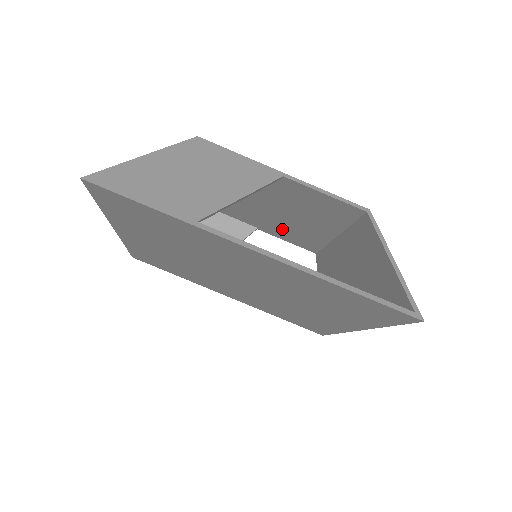
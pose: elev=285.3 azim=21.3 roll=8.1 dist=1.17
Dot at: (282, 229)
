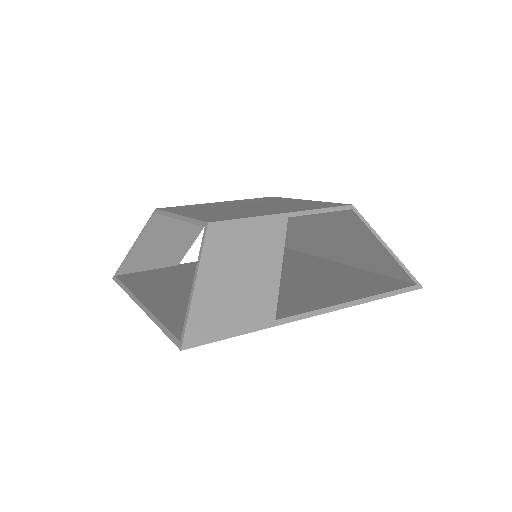
Dot at: occluded
